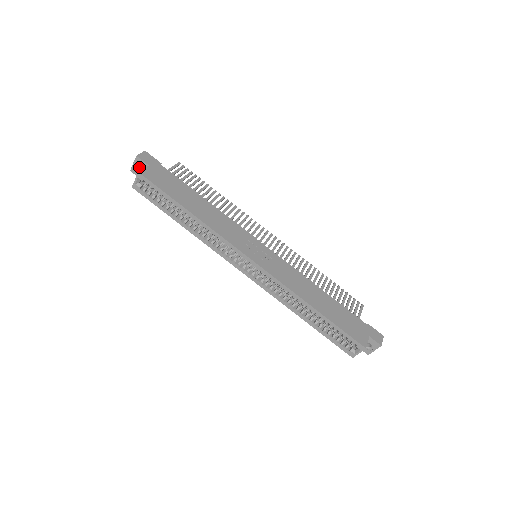
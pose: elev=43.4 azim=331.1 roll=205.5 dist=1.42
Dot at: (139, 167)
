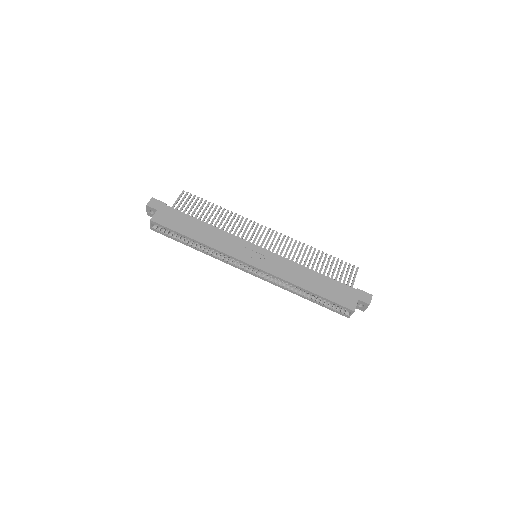
Dot at: (152, 211)
